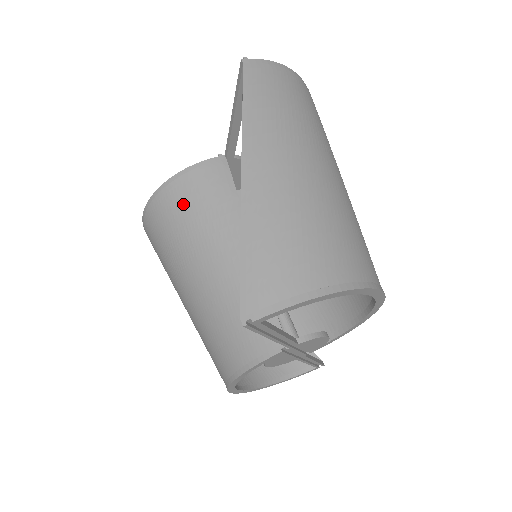
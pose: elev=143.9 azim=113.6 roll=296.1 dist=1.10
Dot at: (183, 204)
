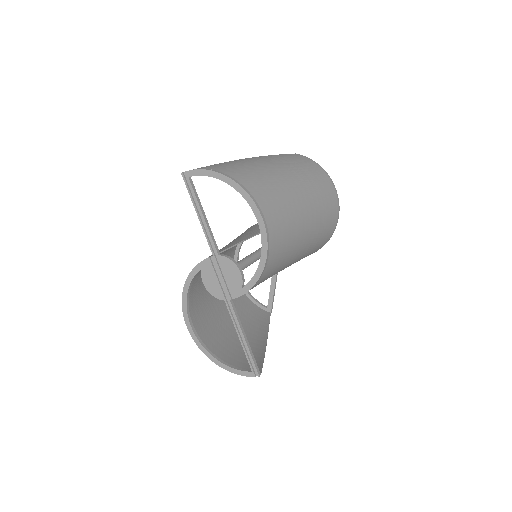
Dot at: occluded
